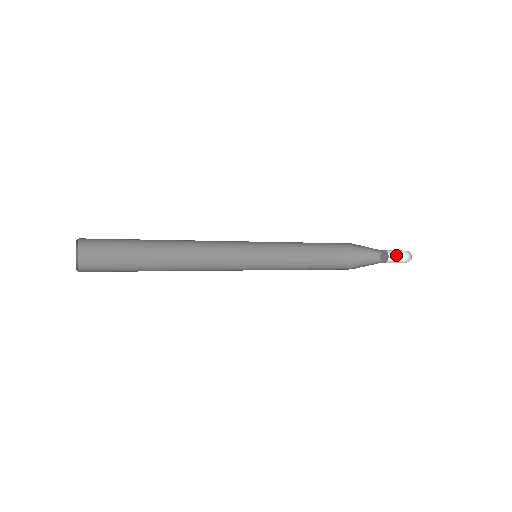
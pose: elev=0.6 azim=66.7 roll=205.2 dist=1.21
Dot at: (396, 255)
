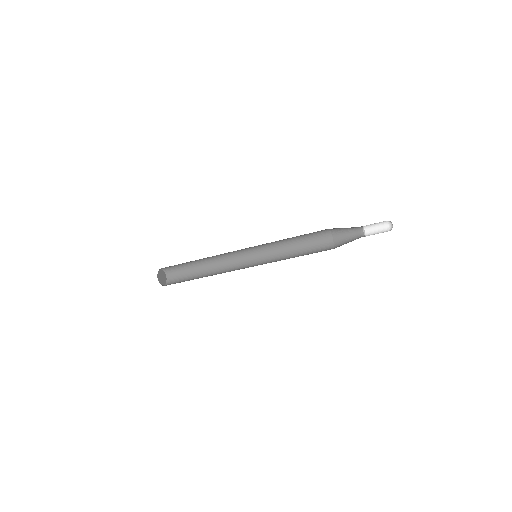
Dot at: (382, 227)
